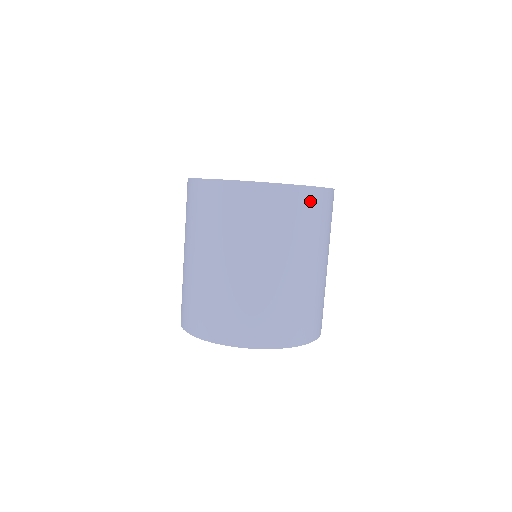
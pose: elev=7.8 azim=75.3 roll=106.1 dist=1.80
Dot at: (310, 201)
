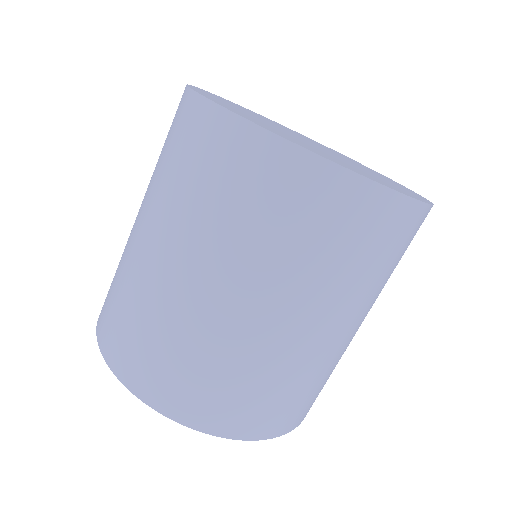
Dot at: (404, 225)
